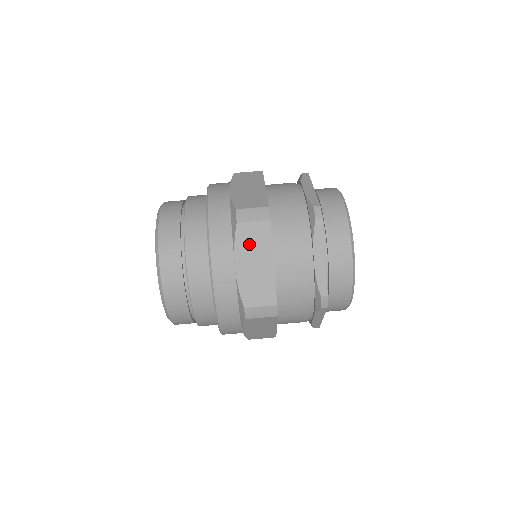
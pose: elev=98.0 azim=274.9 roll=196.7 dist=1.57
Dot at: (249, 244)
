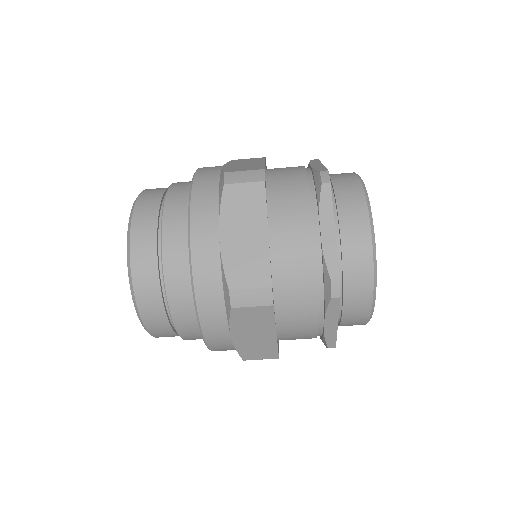
Dot at: occluded
